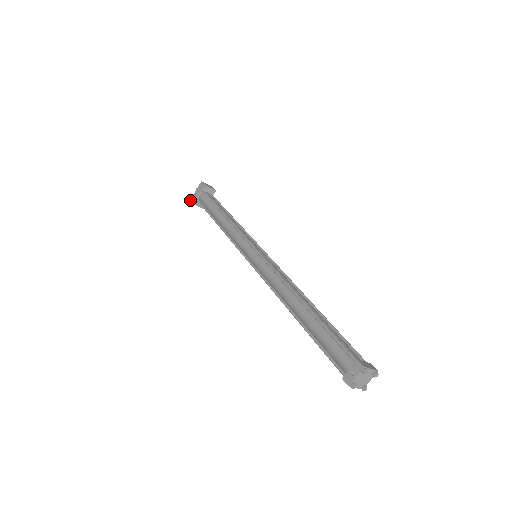
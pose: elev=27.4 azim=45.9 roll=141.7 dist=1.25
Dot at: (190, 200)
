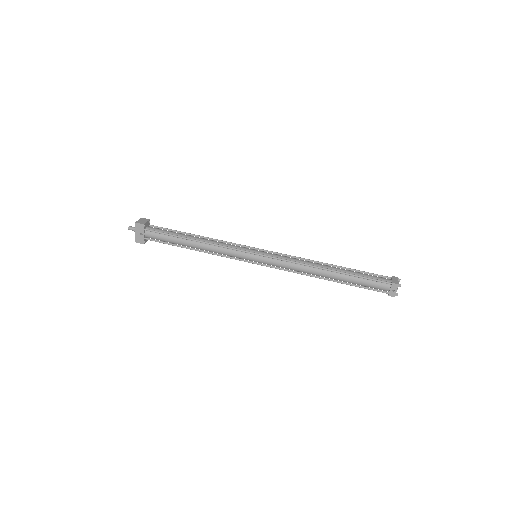
Dot at: (136, 242)
